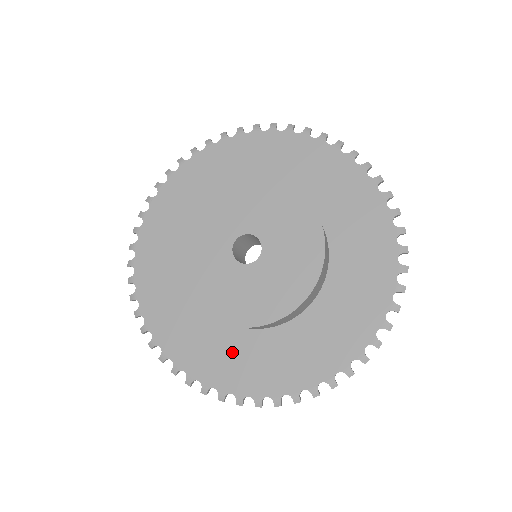
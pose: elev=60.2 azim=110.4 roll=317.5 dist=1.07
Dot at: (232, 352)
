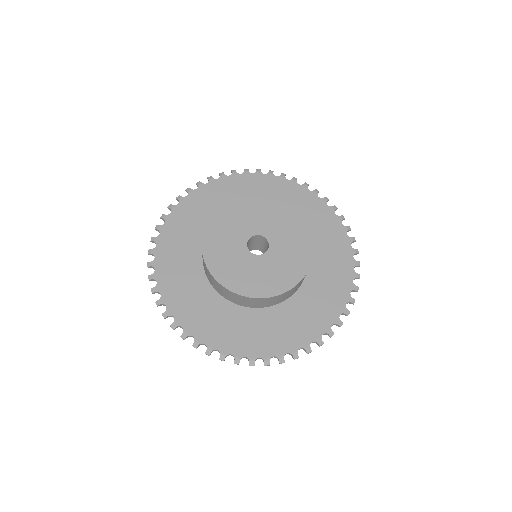
Dot at: (208, 309)
